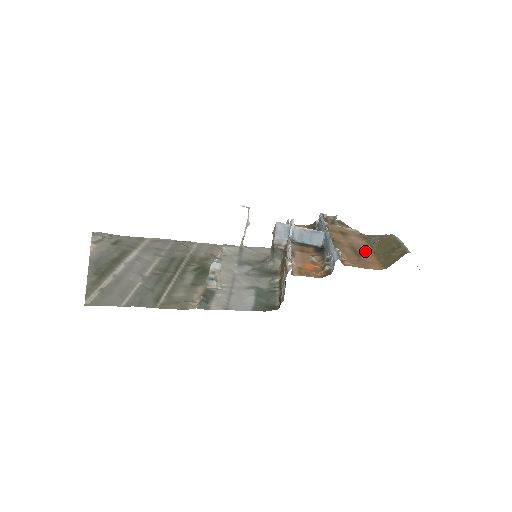
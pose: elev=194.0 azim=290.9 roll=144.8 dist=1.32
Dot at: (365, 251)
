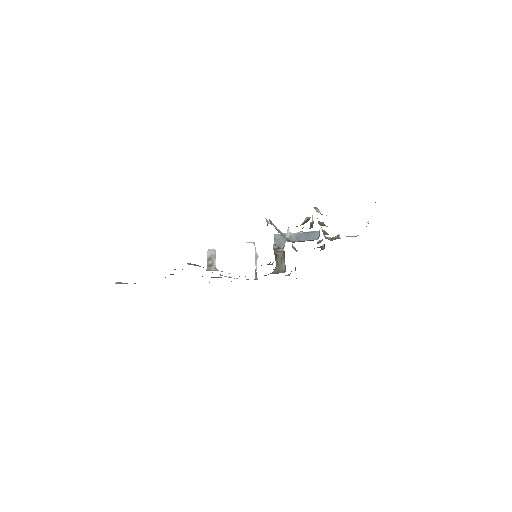
Dot at: occluded
